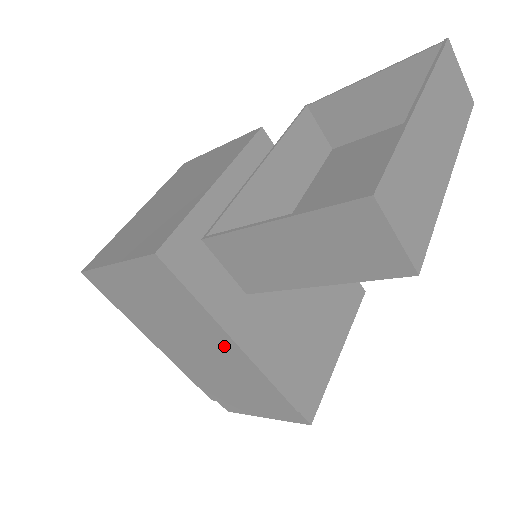
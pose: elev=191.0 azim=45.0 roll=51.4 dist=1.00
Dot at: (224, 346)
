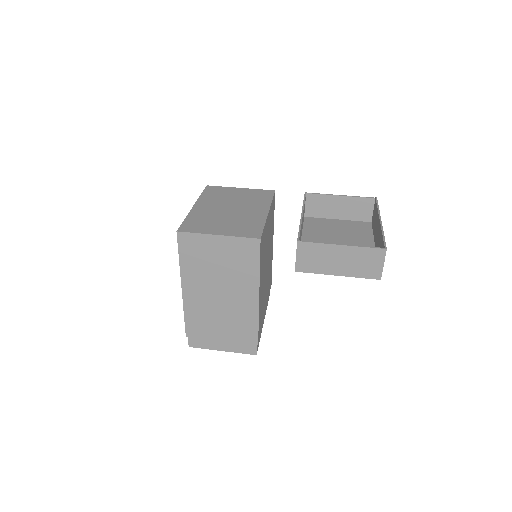
Dot at: (248, 297)
